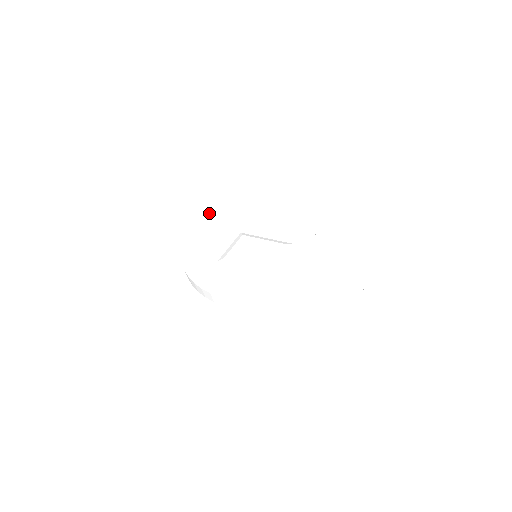
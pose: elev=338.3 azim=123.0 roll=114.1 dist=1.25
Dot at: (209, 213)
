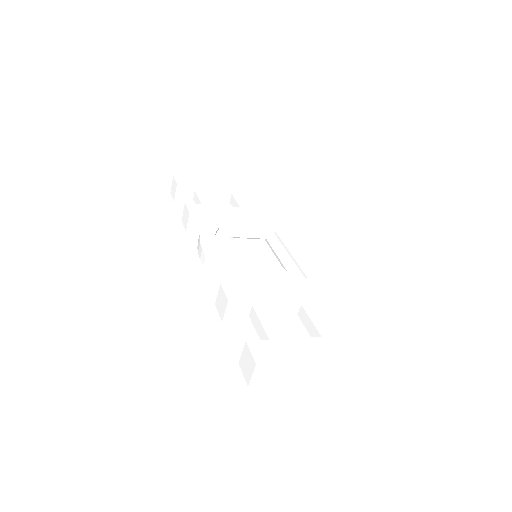
Dot at: (263, 213)
